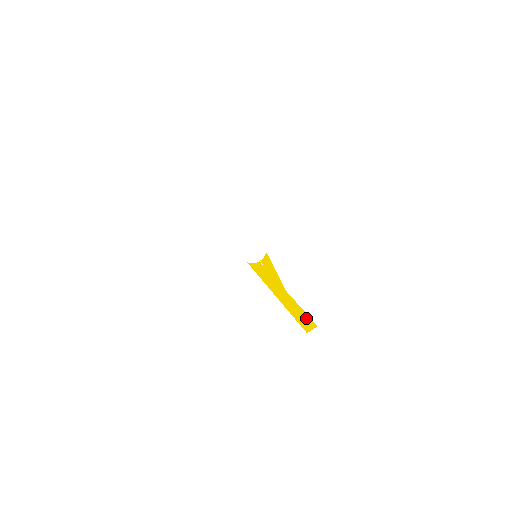
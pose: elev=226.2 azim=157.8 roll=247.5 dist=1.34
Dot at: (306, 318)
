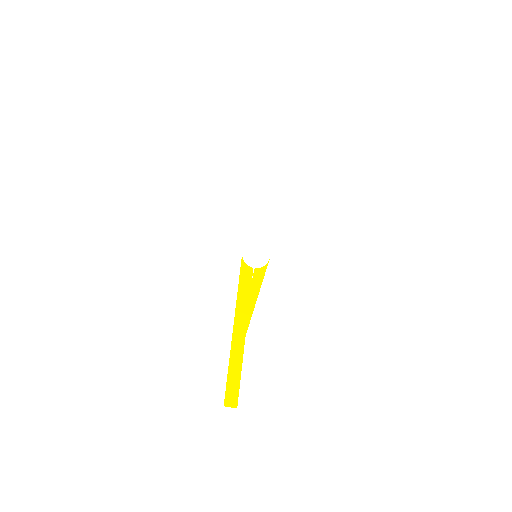
Dot at: (236, 390)
